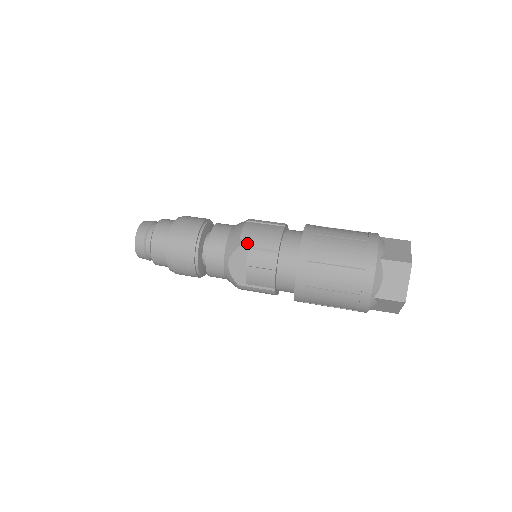
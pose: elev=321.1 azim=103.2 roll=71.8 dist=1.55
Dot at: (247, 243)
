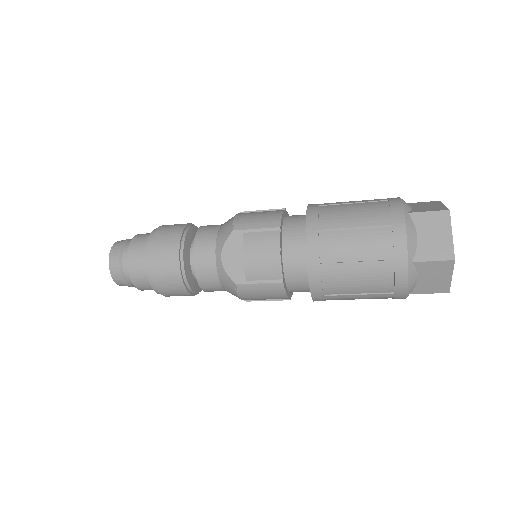
Dot at: (241, 227)
